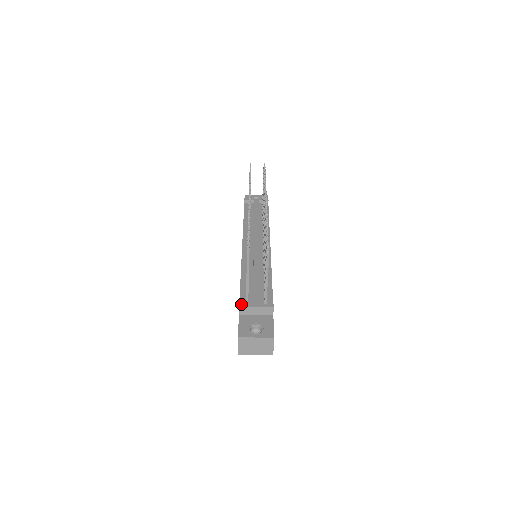
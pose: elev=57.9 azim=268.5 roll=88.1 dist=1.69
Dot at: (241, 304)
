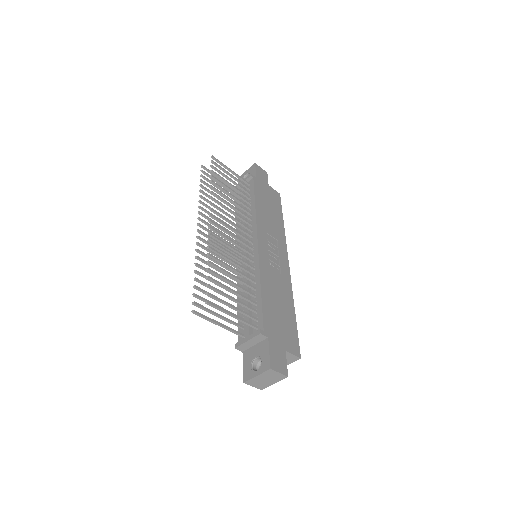
Dot at: (236, 344)
